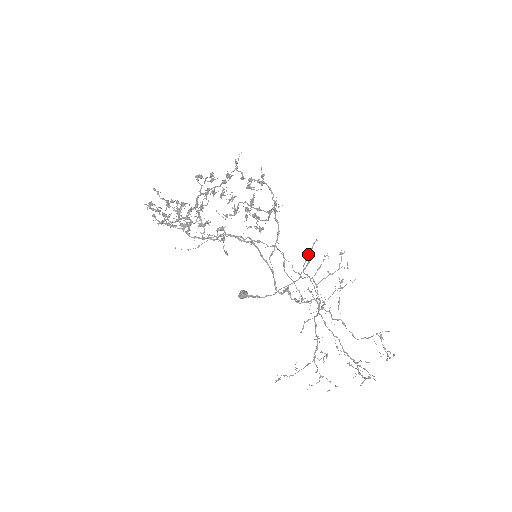
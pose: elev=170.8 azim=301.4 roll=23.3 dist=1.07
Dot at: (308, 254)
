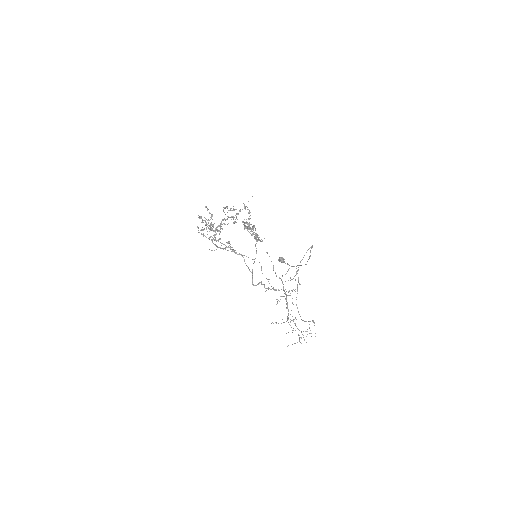
Dot at: occluded
